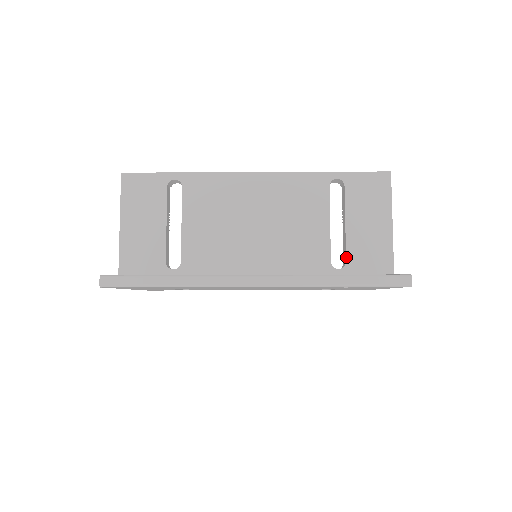
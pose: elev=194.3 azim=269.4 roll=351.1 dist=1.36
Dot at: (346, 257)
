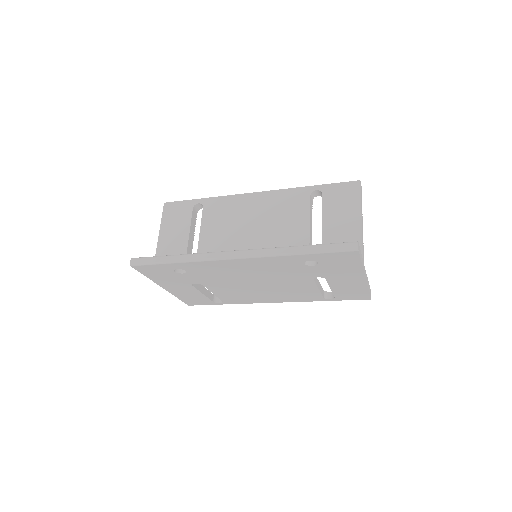
Dot at: occluded
